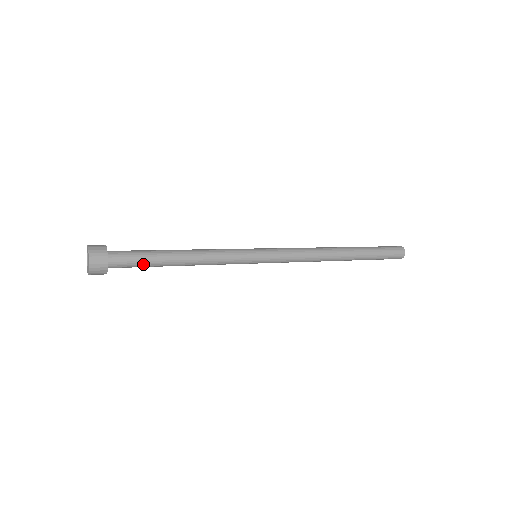
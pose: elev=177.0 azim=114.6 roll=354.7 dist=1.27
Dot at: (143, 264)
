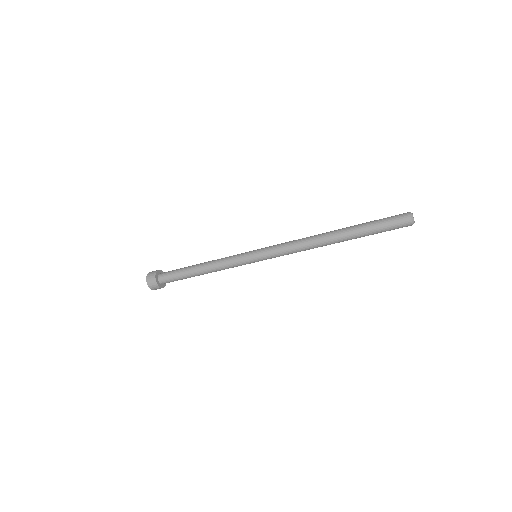
Dot at: (178, 277)
